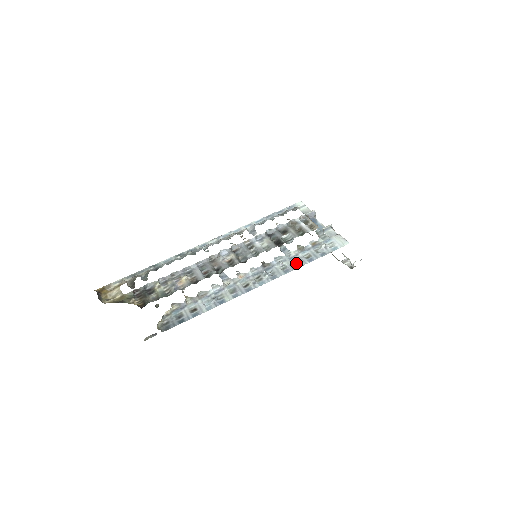
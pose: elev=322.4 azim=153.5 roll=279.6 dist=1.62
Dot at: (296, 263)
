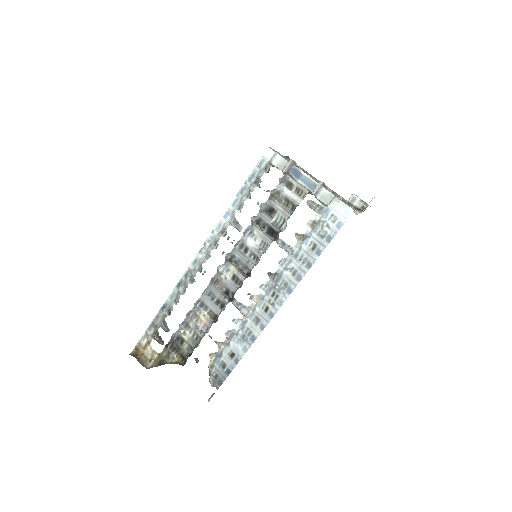
Dot at: (304, 261)
